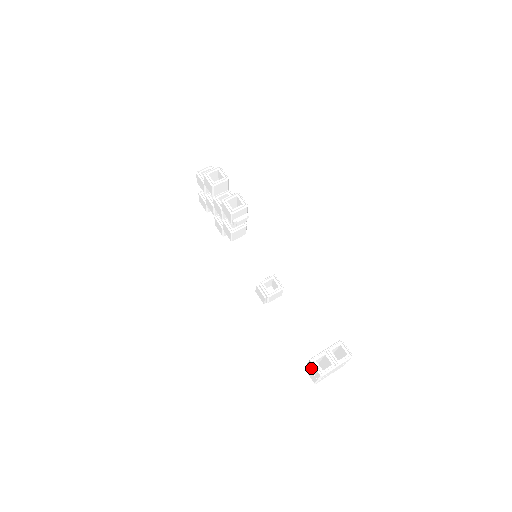
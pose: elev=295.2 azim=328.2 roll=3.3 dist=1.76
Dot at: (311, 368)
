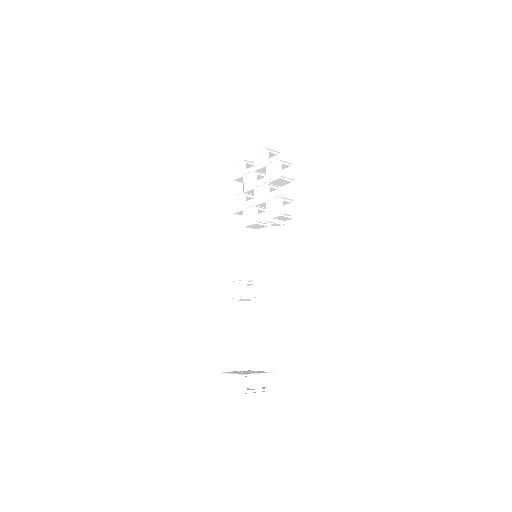
Dot at: (235, 380)
